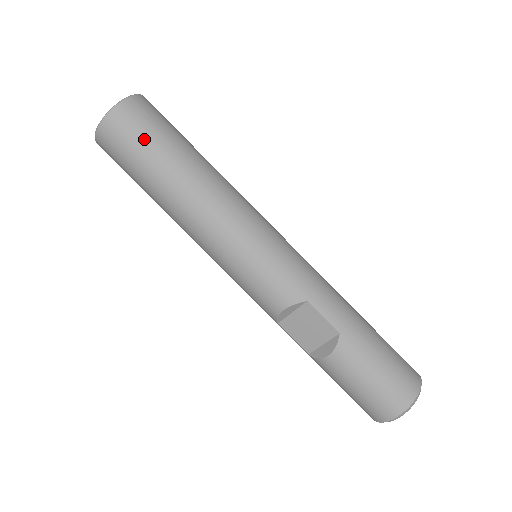
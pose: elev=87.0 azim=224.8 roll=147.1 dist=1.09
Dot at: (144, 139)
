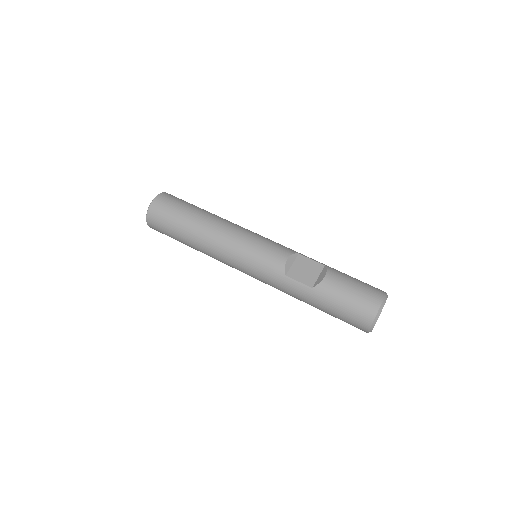
Dot at: (183, 201)
